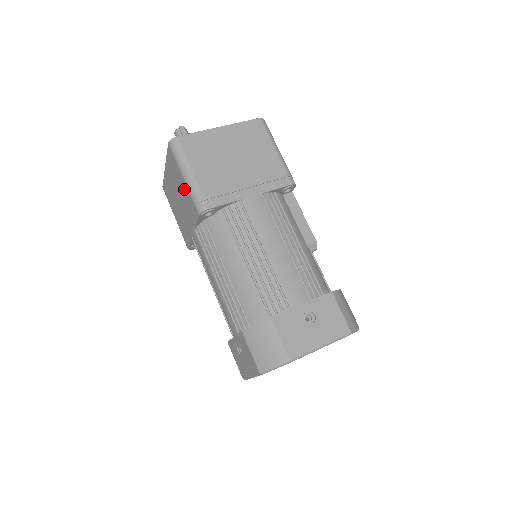
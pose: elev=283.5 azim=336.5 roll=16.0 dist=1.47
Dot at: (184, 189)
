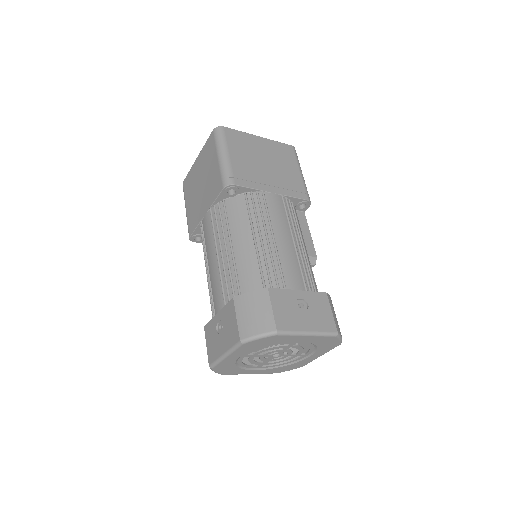
Dot at: (214, 169)
